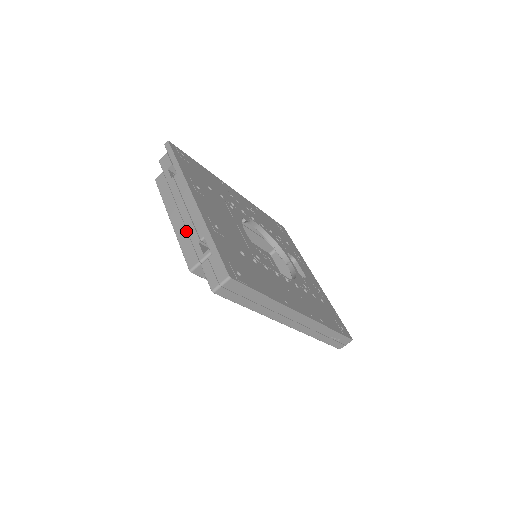
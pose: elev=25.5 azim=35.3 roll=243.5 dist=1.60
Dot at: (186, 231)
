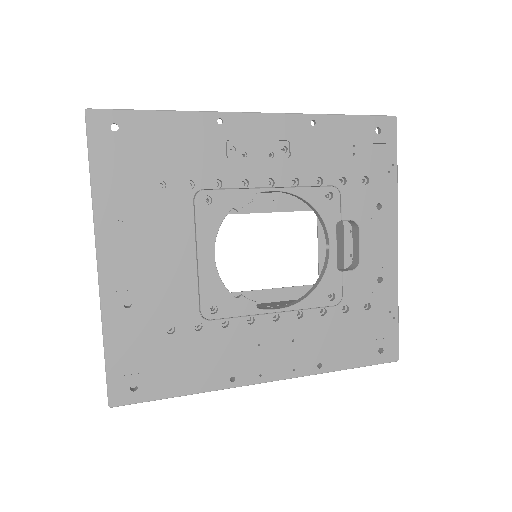
Dot at: occluded
